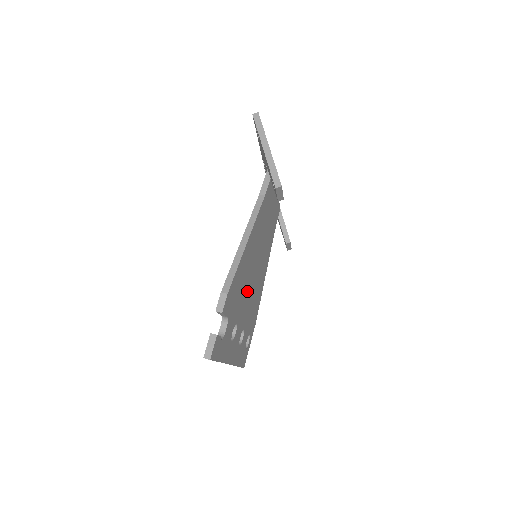
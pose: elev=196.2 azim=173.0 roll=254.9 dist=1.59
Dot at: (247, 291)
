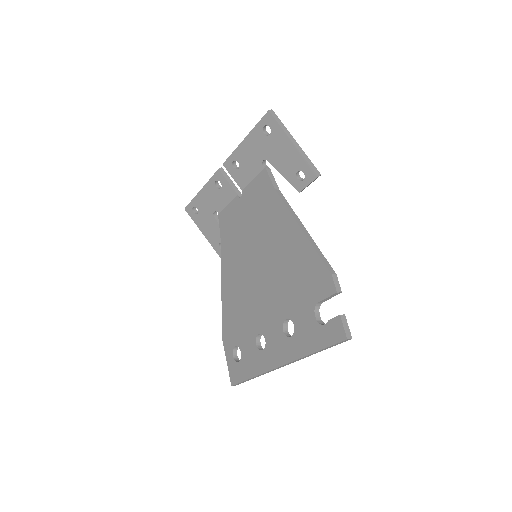
Dot at: occluded
